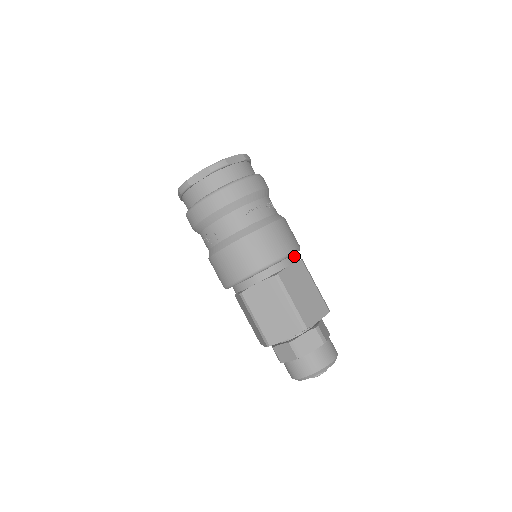
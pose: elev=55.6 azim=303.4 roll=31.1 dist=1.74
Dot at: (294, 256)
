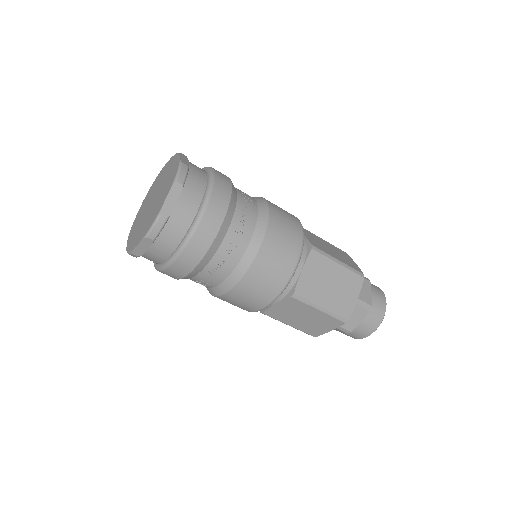
Dot at: occluded
